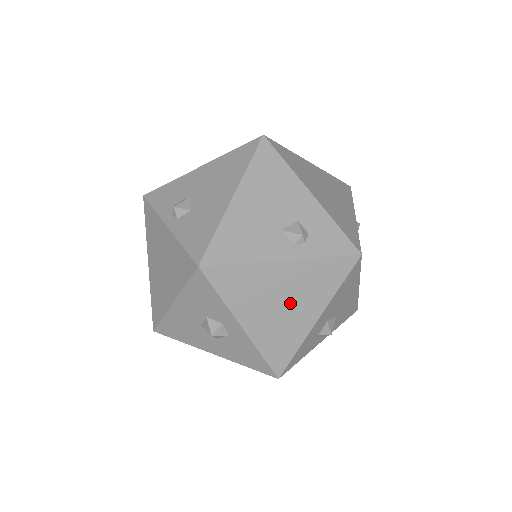
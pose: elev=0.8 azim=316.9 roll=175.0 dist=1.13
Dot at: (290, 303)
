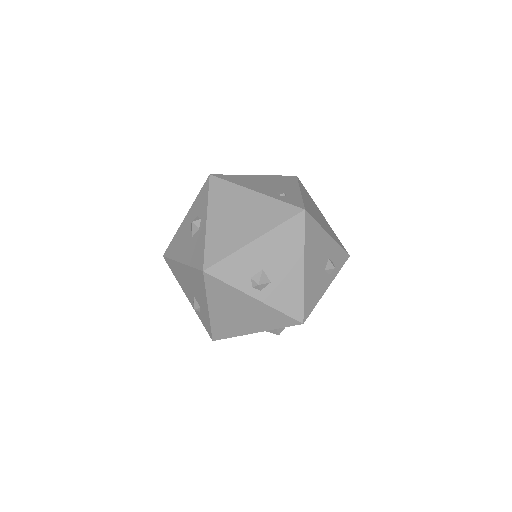
Dot at: occluded
